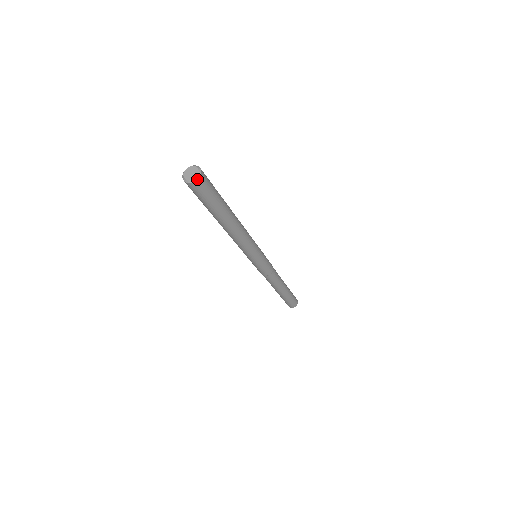
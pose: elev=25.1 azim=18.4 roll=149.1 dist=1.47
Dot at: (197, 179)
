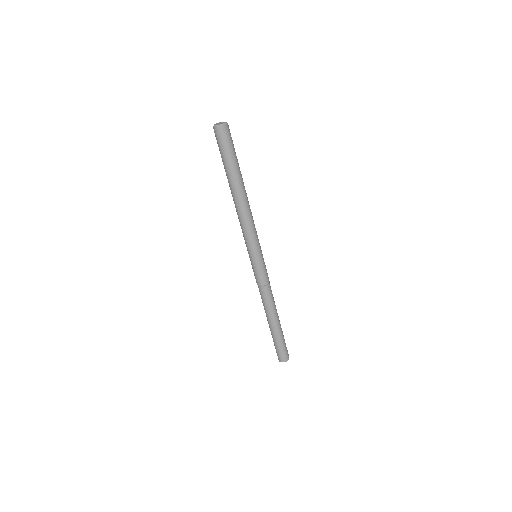
Dot at: (223, 125)
